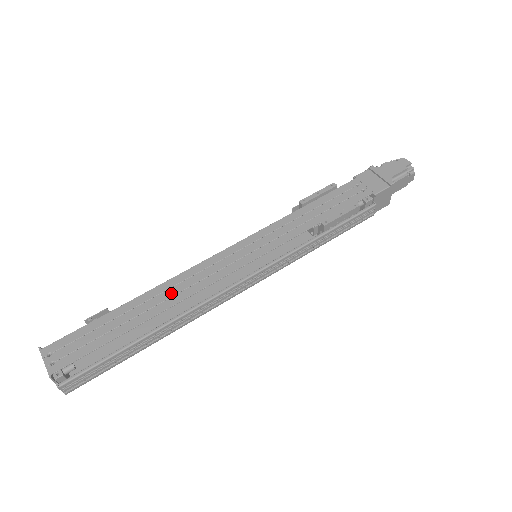
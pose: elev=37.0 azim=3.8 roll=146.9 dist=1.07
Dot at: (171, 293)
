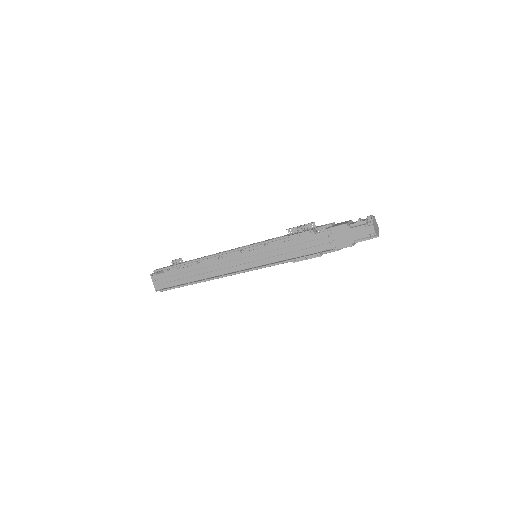
Dot at: (205, 271)
